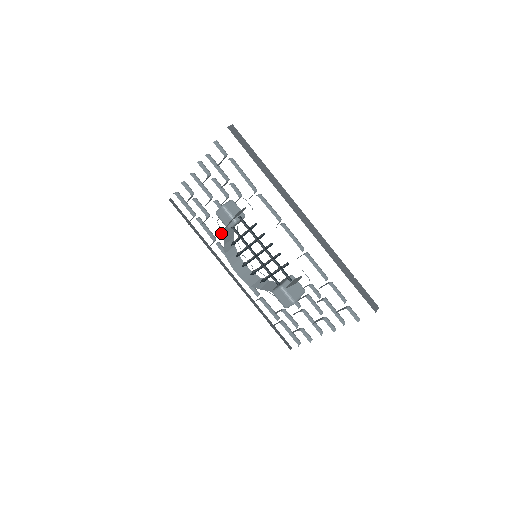
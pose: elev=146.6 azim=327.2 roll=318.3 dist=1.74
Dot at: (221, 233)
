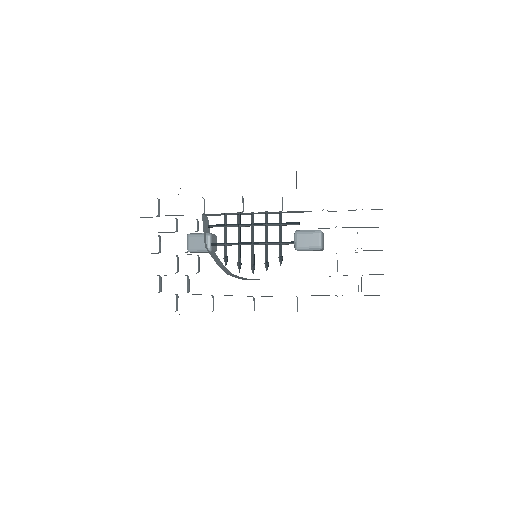
Dot at: occluded
